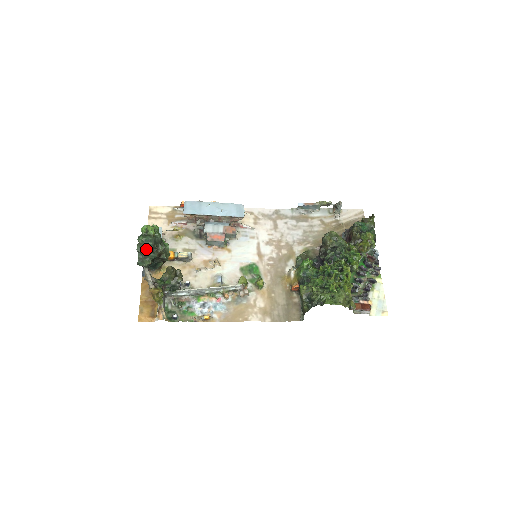
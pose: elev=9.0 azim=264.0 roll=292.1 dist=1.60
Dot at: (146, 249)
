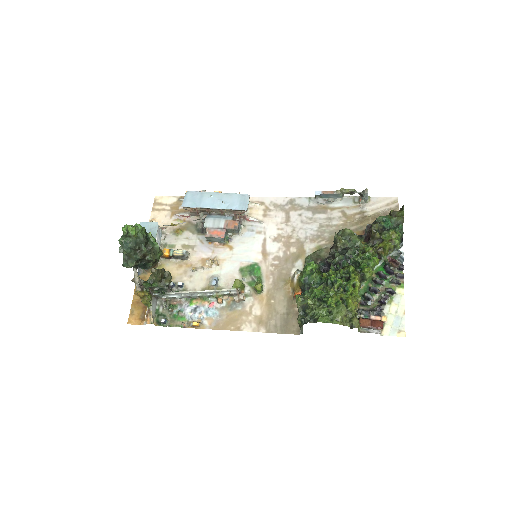
Dot at: (126, 251)
